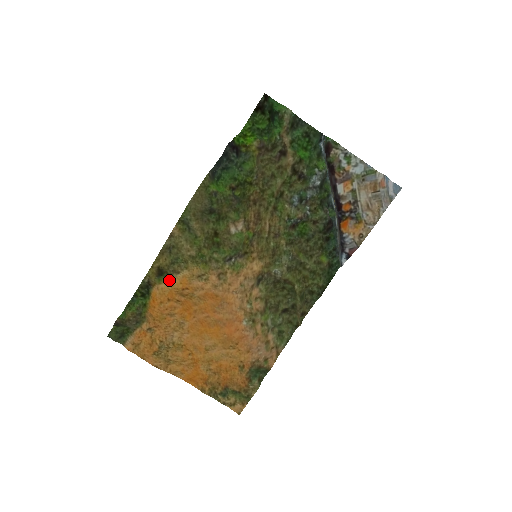
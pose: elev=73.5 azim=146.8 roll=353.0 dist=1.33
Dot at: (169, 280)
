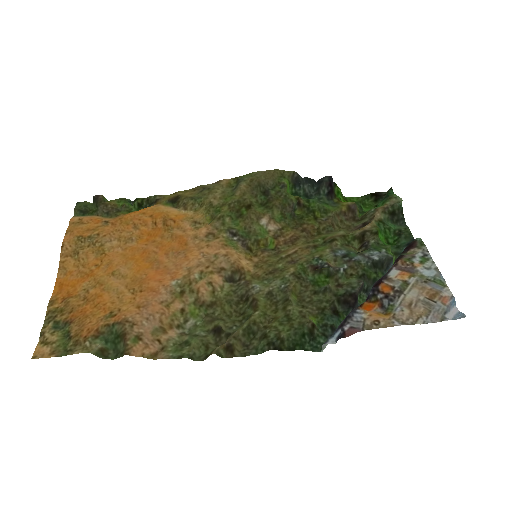
Dot at: (172, 209)
